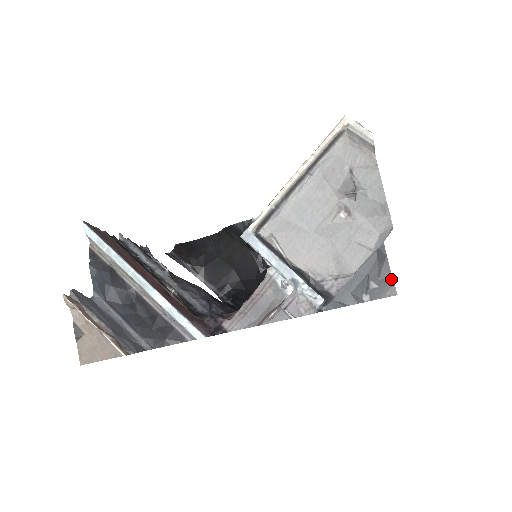
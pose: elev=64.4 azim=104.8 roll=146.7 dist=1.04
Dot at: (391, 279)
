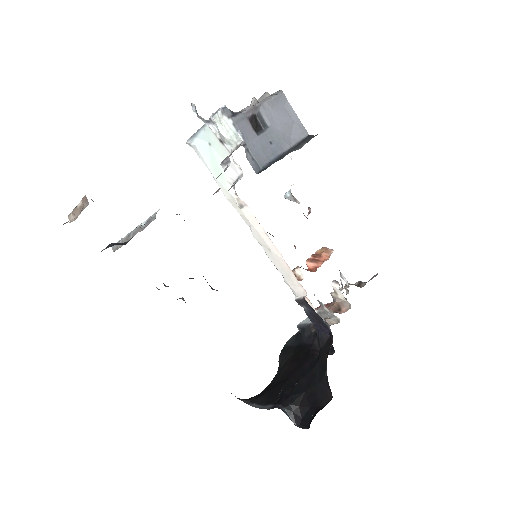
Dot at: occluded
